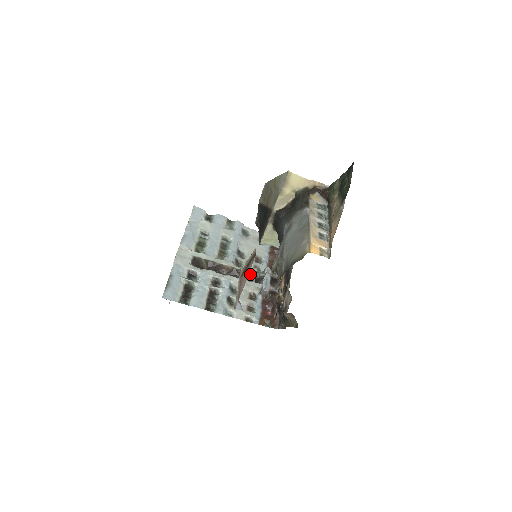
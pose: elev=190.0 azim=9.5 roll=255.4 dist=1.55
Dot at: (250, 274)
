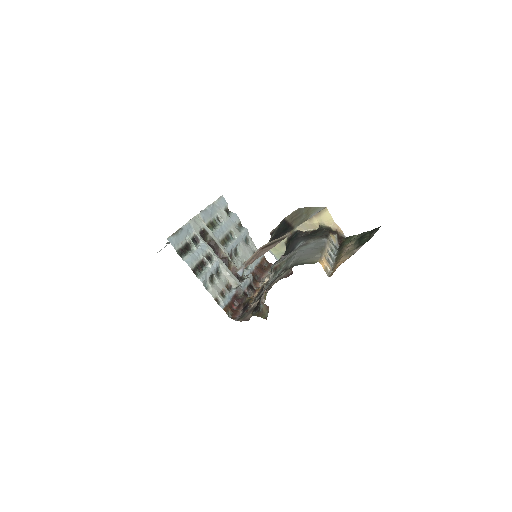
Dot at: occluded
